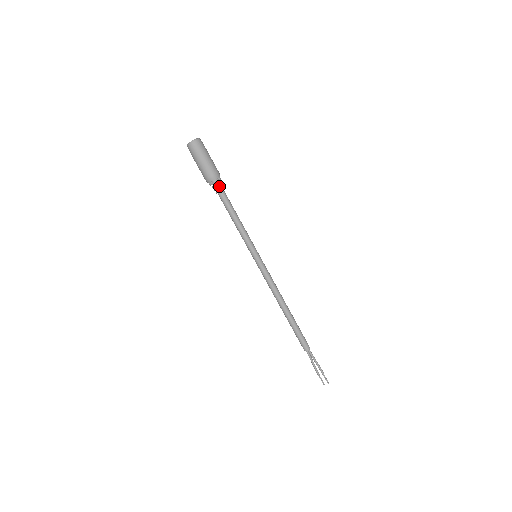
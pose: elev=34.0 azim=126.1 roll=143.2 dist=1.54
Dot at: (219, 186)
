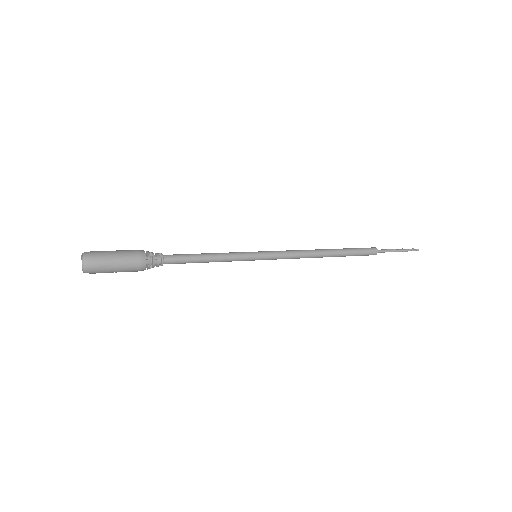
Dot at: (156, 263)
